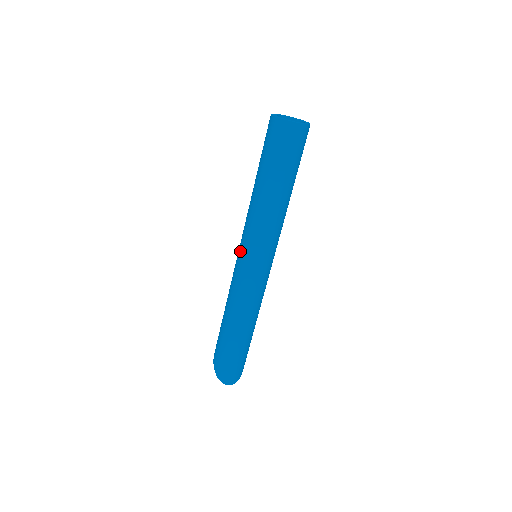
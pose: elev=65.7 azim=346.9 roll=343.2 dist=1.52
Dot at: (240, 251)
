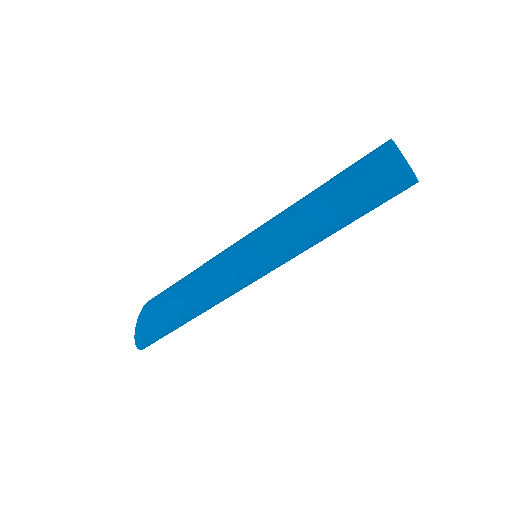
Dot at: (252, 258)
